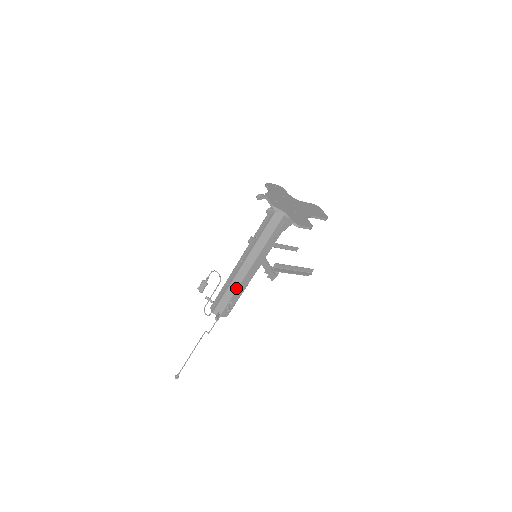
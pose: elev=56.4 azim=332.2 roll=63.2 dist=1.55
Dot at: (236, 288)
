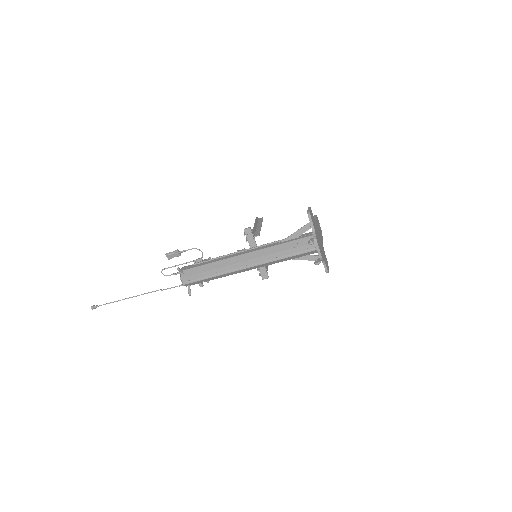
Dot at: (224, 276)
